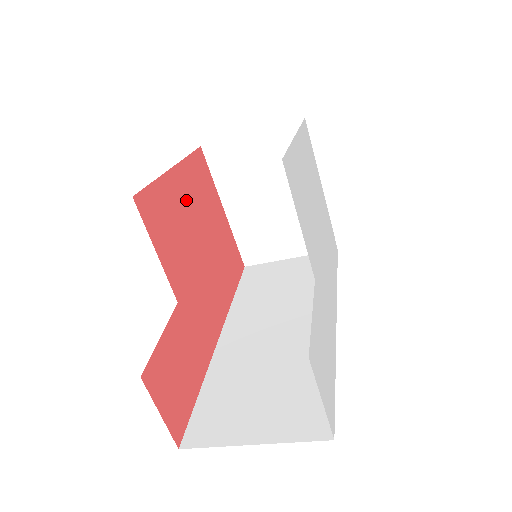
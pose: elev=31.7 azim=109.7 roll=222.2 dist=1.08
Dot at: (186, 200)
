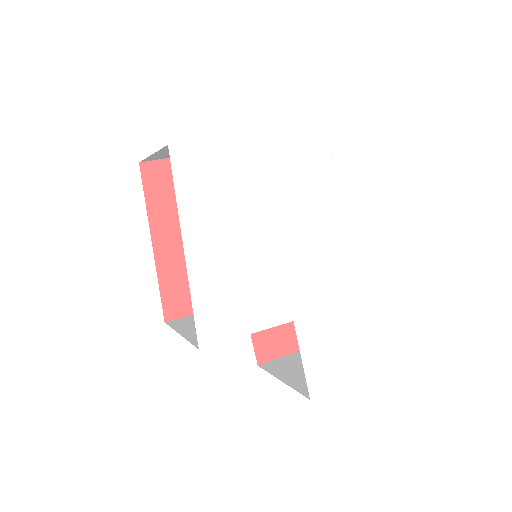
Dot at: occluded
